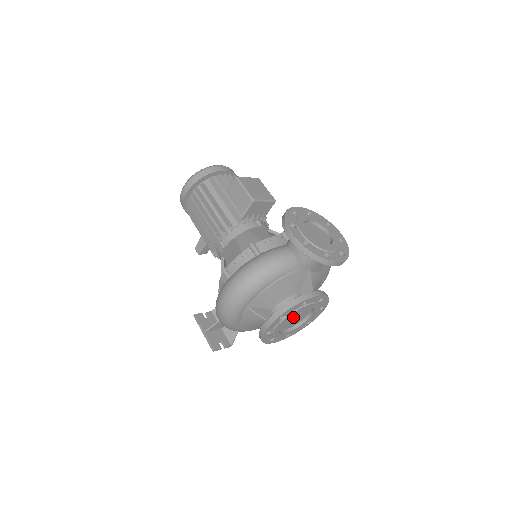
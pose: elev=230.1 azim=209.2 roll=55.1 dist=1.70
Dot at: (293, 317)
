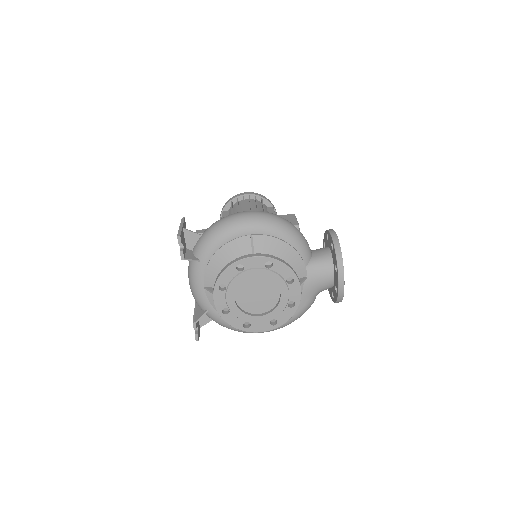
Dot at: (259, 291)
